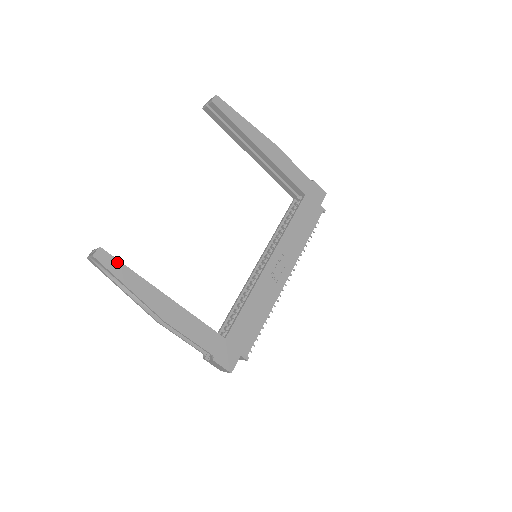
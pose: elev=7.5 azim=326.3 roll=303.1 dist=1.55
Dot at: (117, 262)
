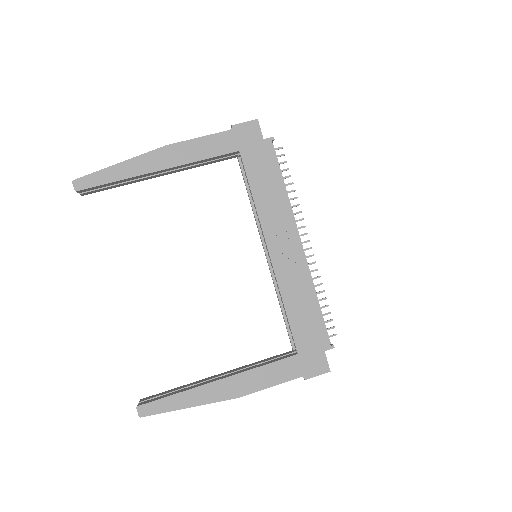
Dot at: (159, 402)
